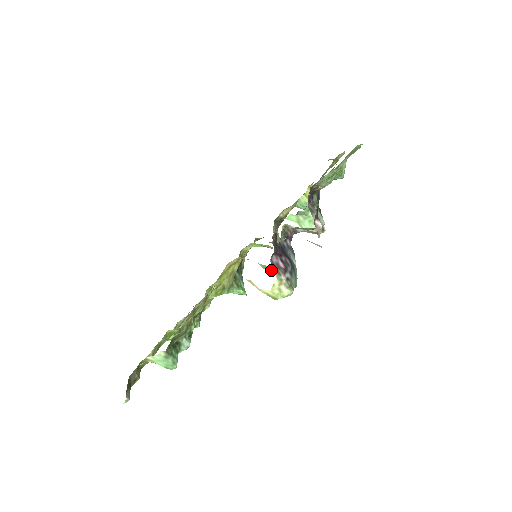
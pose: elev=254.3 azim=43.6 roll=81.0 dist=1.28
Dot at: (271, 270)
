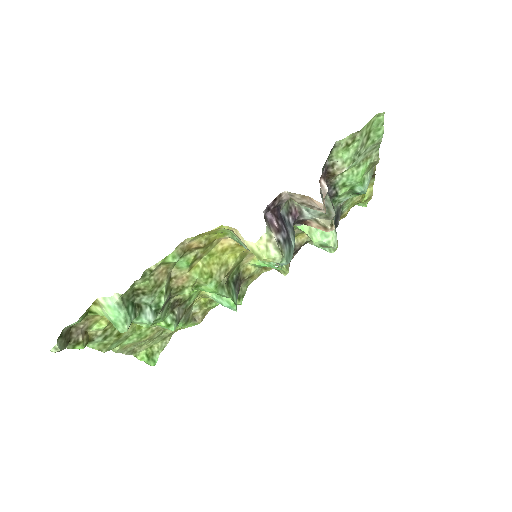
Dot at: (267, 262)
